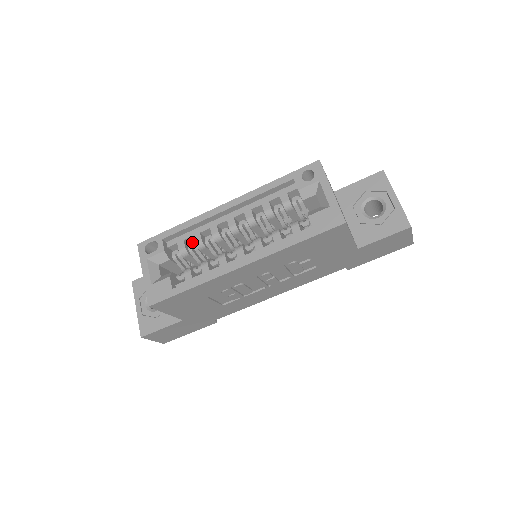
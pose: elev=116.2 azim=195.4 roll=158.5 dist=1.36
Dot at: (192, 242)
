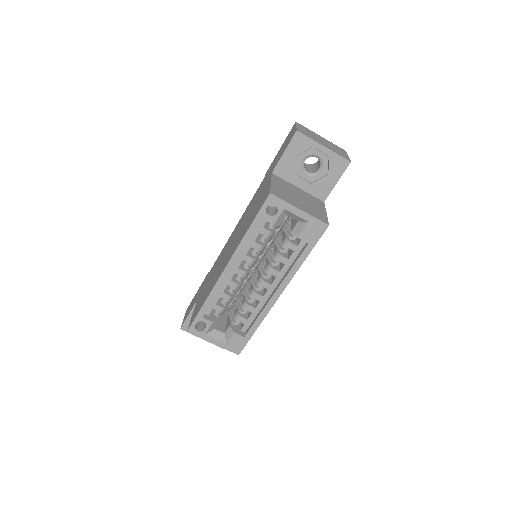
Dot at: occluded
